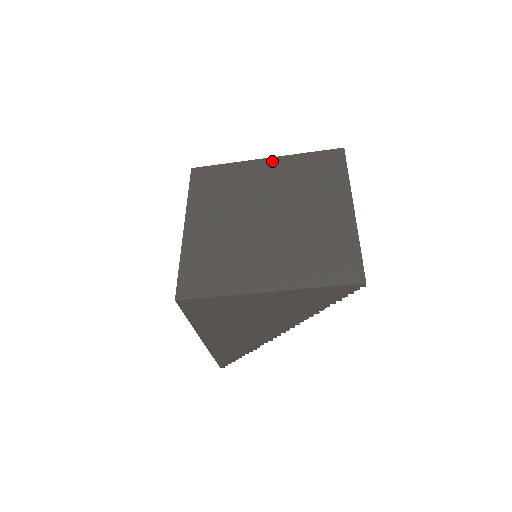
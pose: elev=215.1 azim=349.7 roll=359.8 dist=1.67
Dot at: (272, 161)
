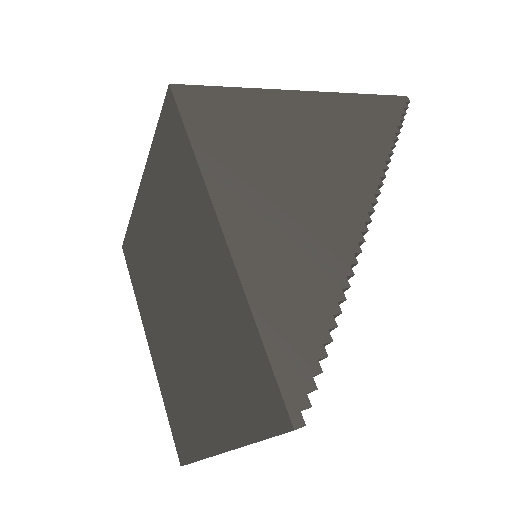
Dot at: (222, 252)
